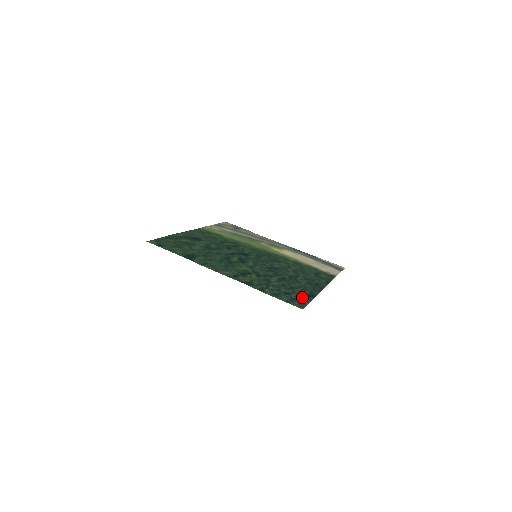
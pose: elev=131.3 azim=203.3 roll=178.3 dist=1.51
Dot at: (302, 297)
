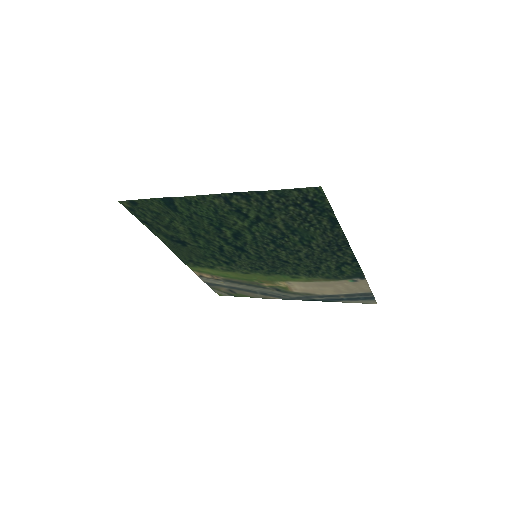
Dot at: (319, 209)
